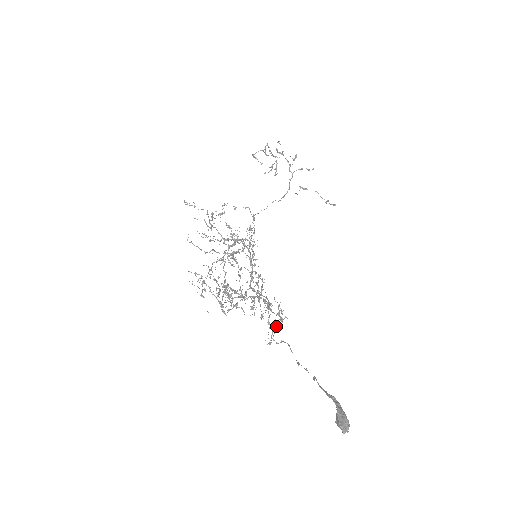
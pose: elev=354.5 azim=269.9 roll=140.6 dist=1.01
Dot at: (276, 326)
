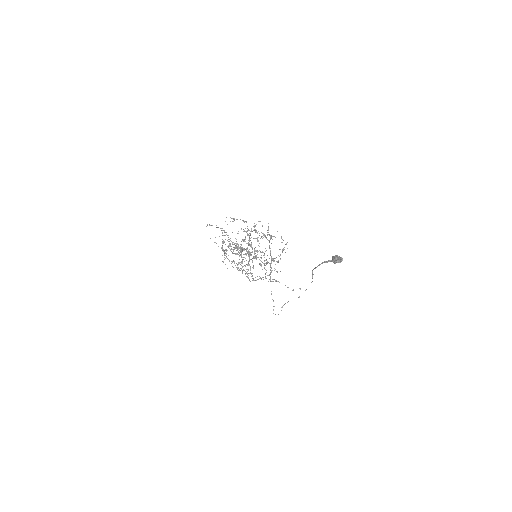
Dot at: (280, 258)
